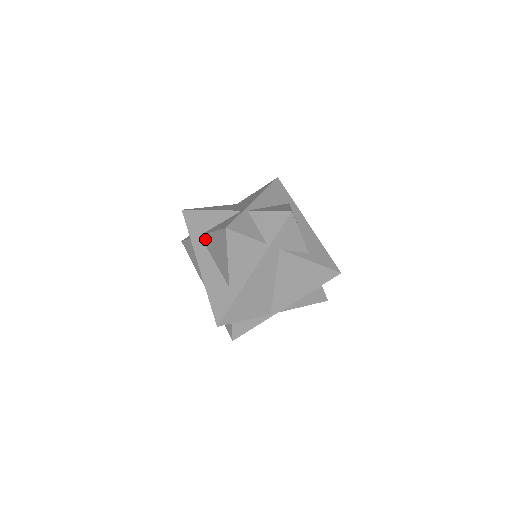
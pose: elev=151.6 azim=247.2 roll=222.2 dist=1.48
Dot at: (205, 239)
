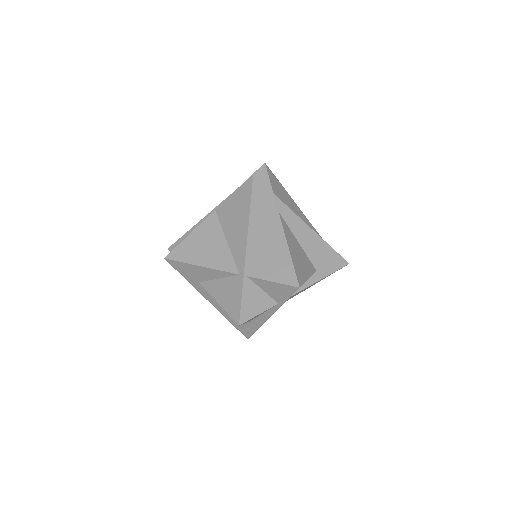
Dot at: occluded
